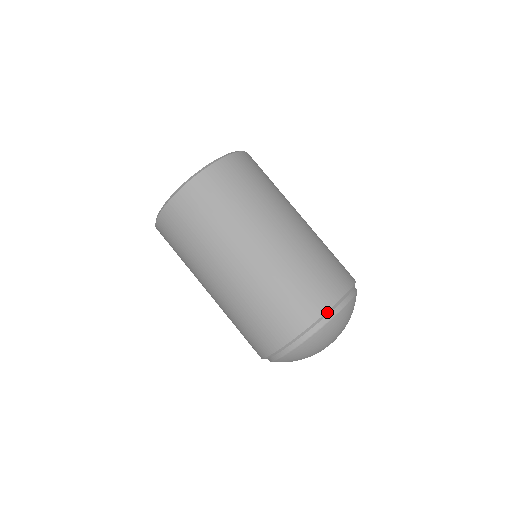
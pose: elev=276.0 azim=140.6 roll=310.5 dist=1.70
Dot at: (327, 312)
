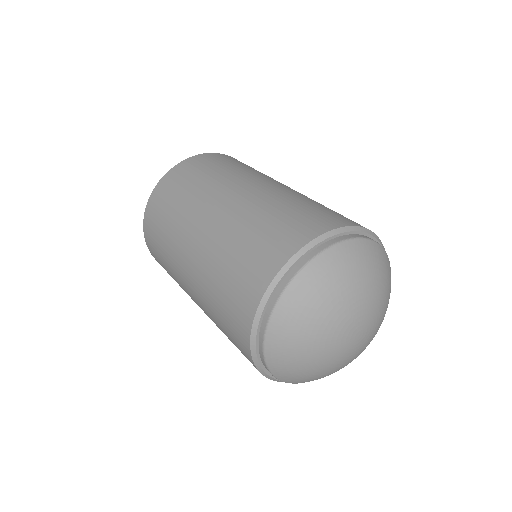
Dot at: (366, 230)
